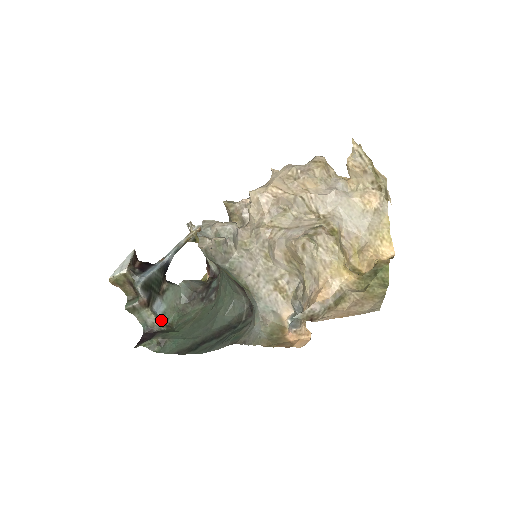
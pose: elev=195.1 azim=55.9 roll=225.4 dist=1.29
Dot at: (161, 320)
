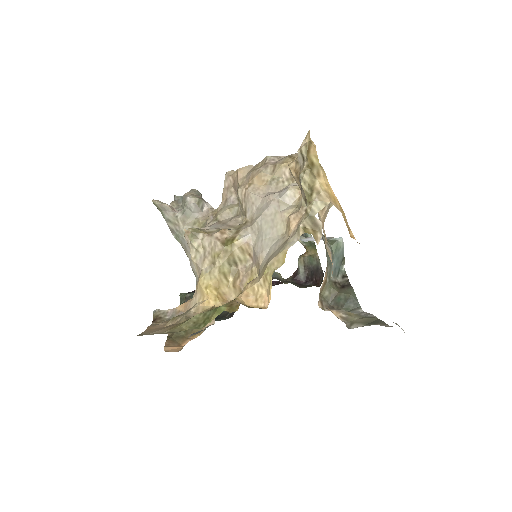
Dot at: occluded
